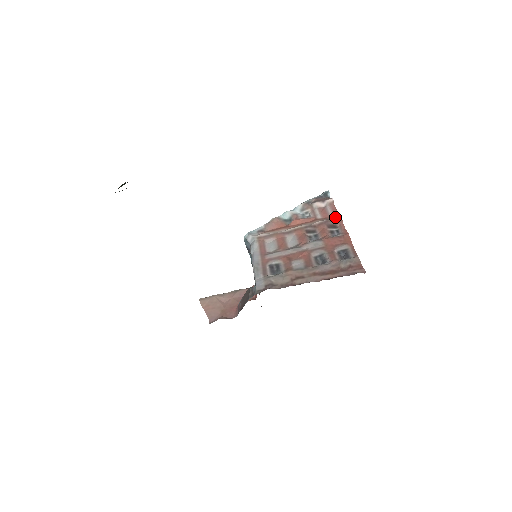
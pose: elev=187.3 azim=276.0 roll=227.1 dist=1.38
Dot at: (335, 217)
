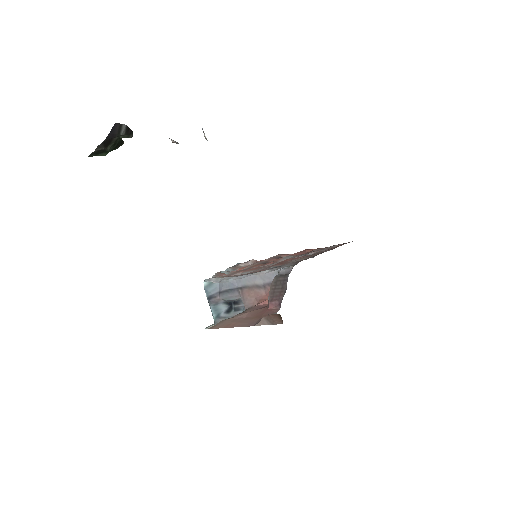
Dot at: (276, 255)
